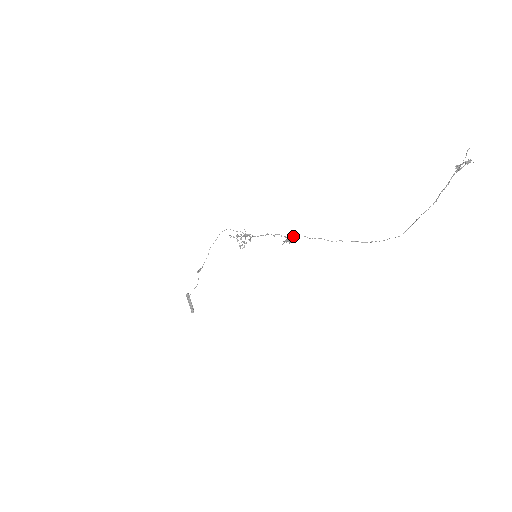
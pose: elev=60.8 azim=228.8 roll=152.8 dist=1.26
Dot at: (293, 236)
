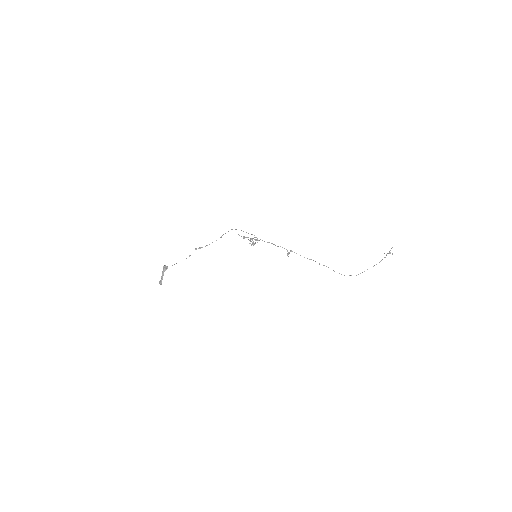
Dot at: occluded
